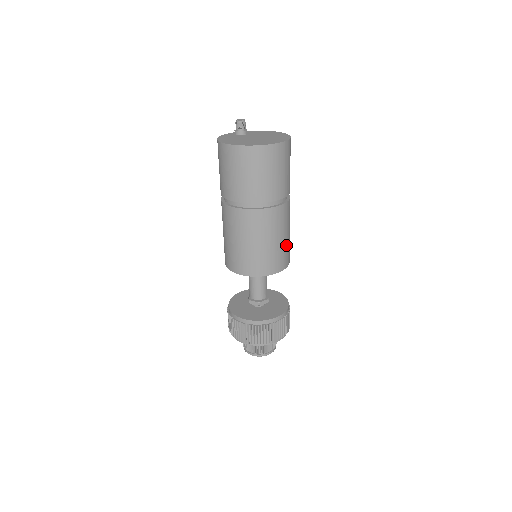
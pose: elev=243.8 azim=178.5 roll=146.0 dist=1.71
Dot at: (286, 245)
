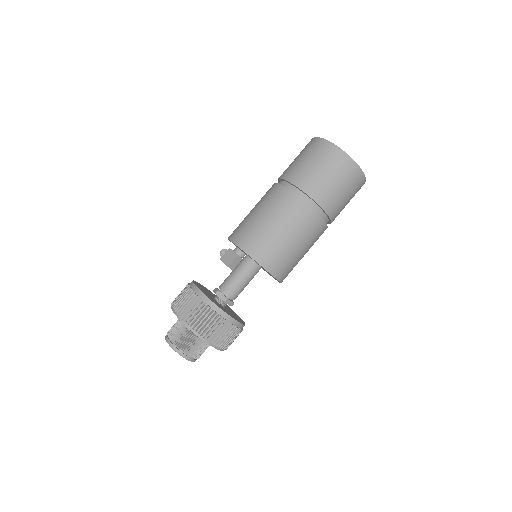
Dot at: (297, 262)
